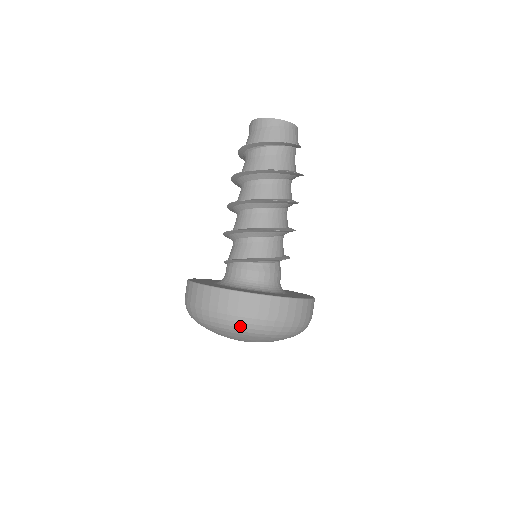
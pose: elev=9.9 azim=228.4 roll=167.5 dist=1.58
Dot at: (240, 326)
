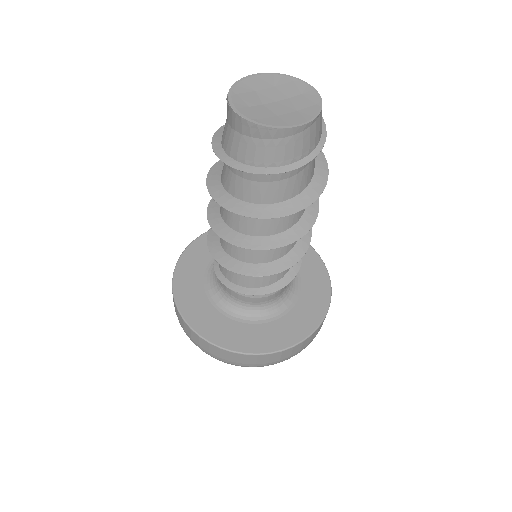
Dot at: occluded
